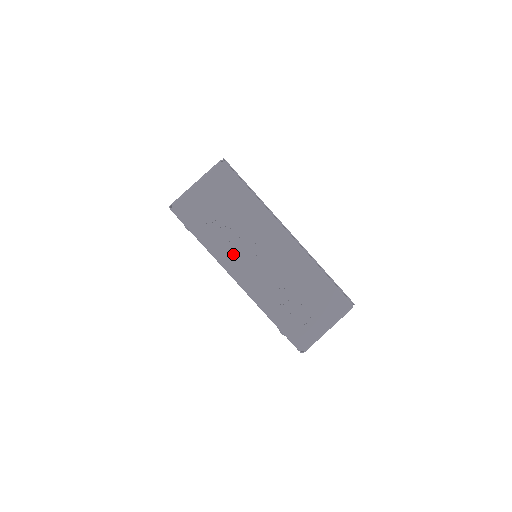
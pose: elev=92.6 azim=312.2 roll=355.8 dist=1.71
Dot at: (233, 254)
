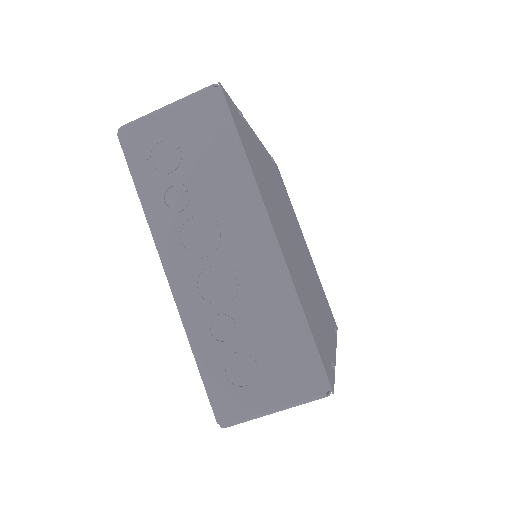
Dot at: (176, 233)
